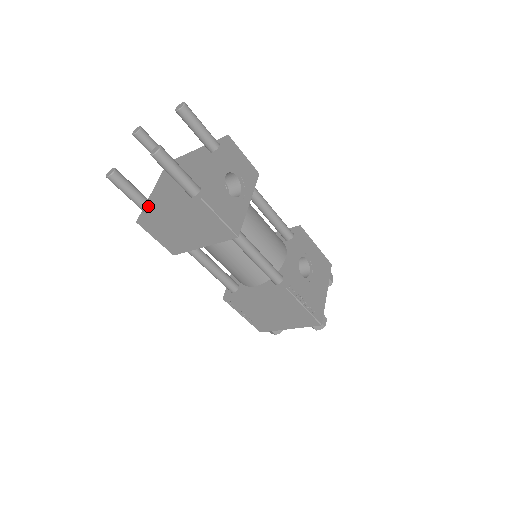
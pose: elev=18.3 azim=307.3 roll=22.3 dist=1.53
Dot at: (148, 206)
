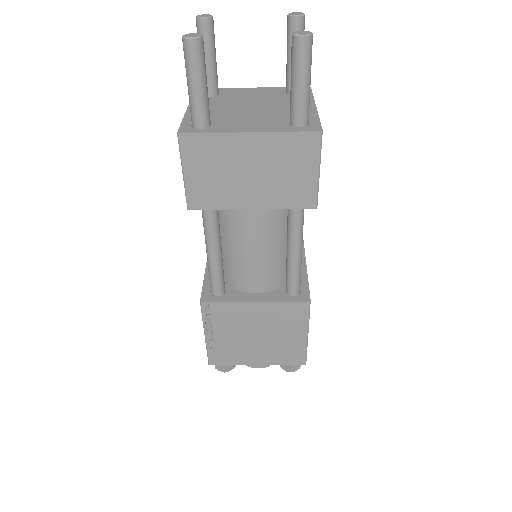
Dot at: (208, 117)
